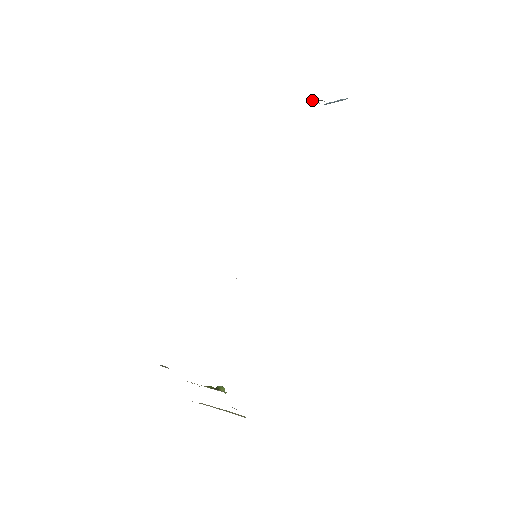
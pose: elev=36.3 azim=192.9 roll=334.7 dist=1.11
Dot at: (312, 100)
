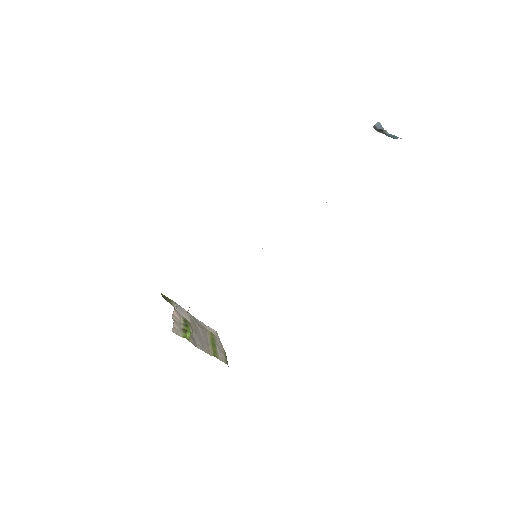
Dot at: (378, 127)
